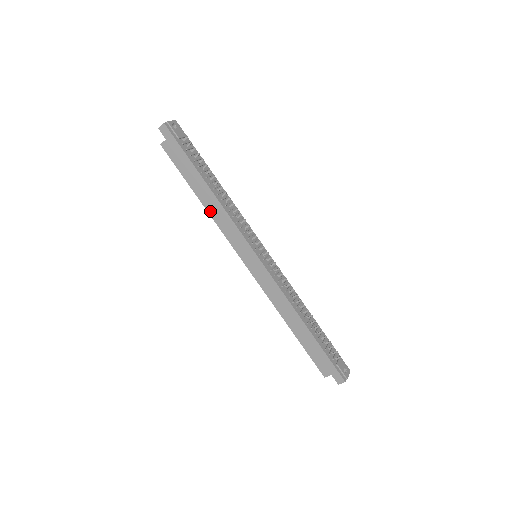
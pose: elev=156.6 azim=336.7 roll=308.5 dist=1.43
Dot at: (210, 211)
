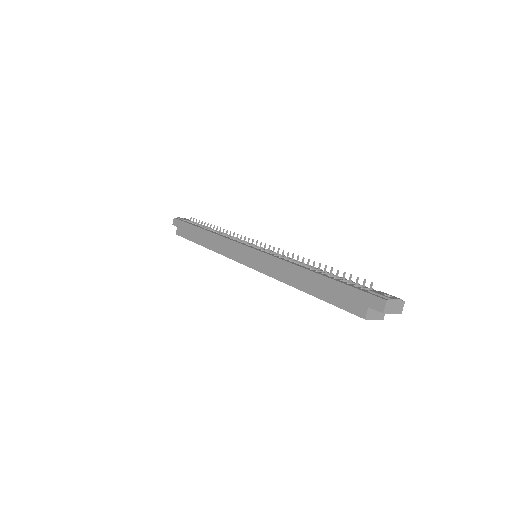
Dot at: (211, 247)
